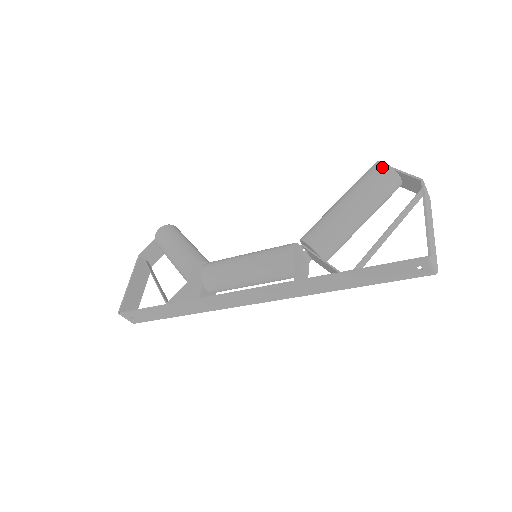
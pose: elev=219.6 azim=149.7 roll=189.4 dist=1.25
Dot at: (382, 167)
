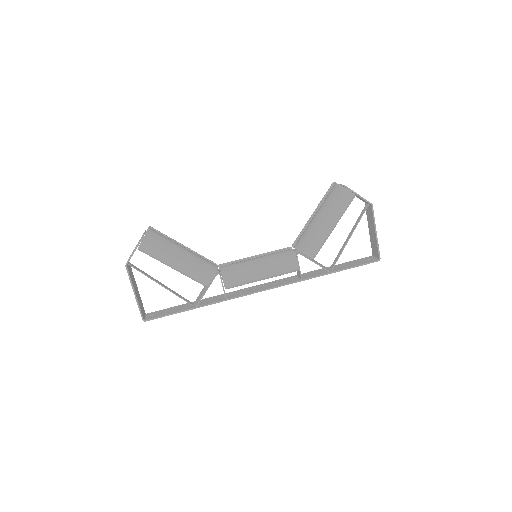
Dot at: (349, 196)
